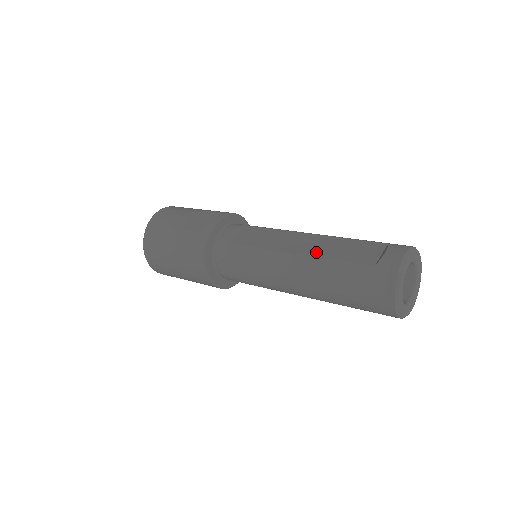
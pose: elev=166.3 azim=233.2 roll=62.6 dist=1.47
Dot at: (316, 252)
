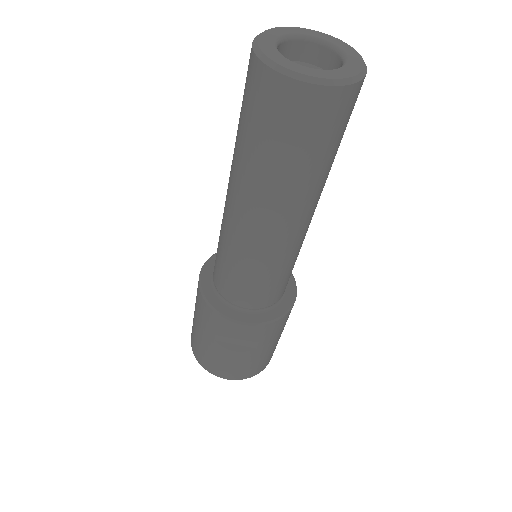
Dot at: occluded
